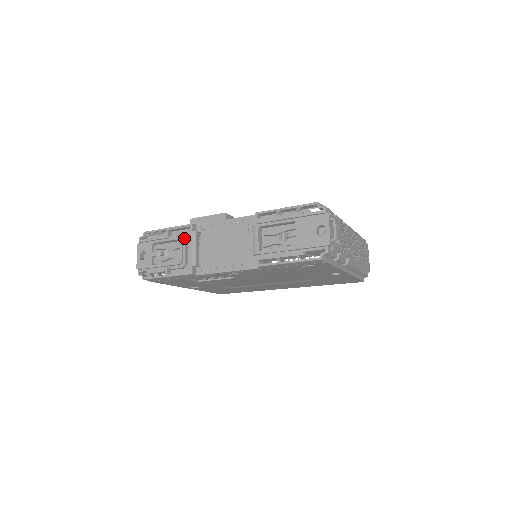
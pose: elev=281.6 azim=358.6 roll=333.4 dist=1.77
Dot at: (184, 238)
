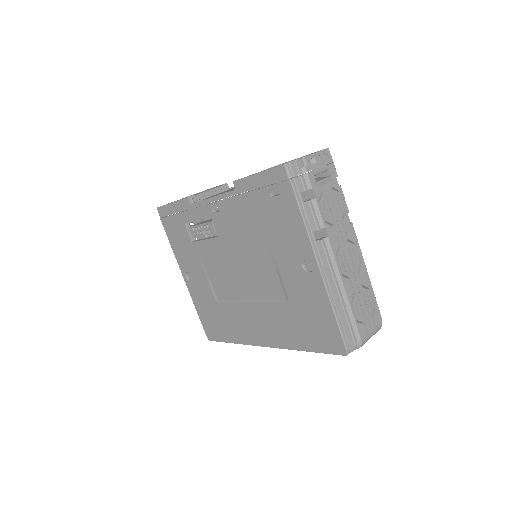
Dot at: occluded
